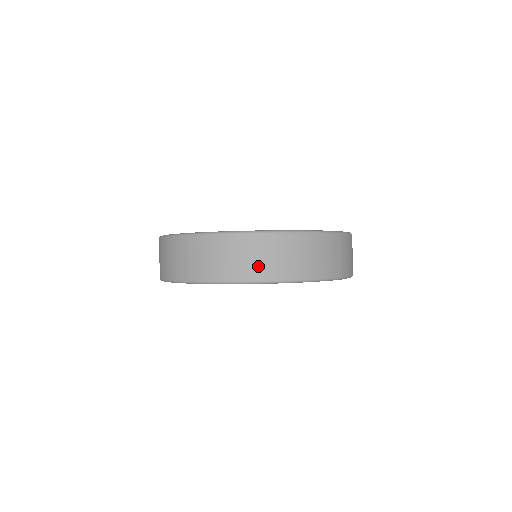
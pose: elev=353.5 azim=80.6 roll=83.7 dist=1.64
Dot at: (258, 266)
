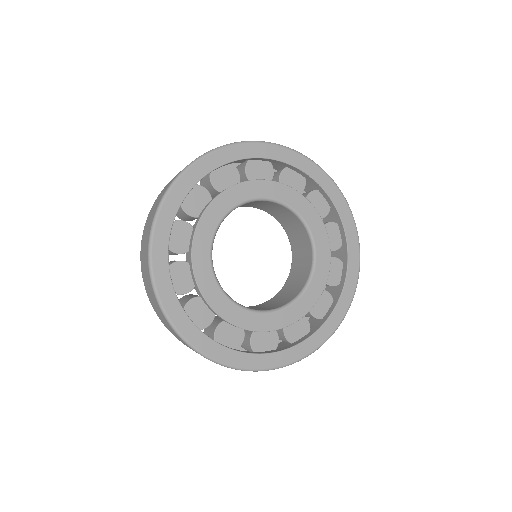
Dot at: occluded
